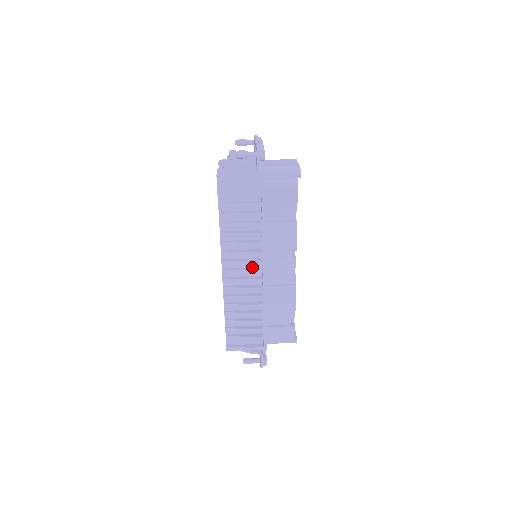
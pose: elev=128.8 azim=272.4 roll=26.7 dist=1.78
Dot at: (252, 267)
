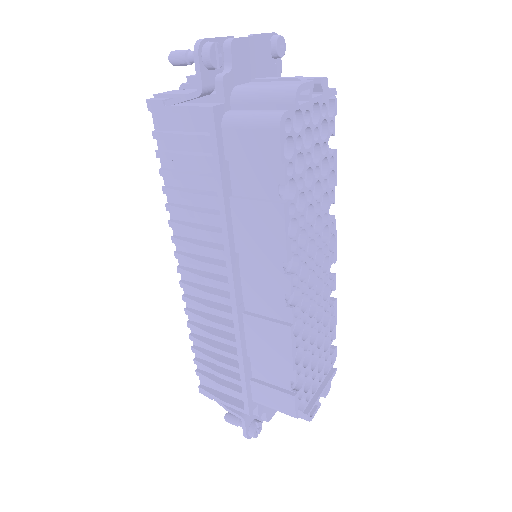
Dot at: (220, 274)
